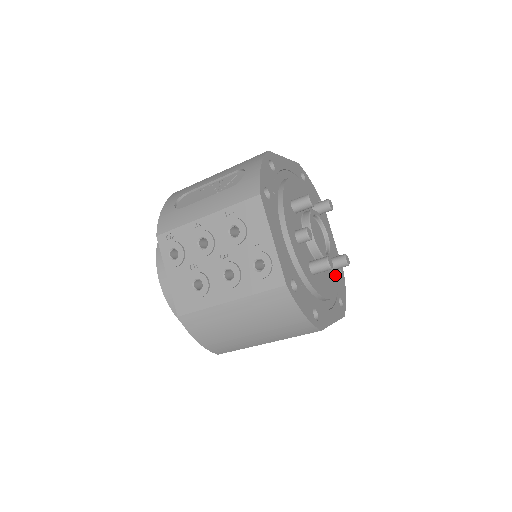
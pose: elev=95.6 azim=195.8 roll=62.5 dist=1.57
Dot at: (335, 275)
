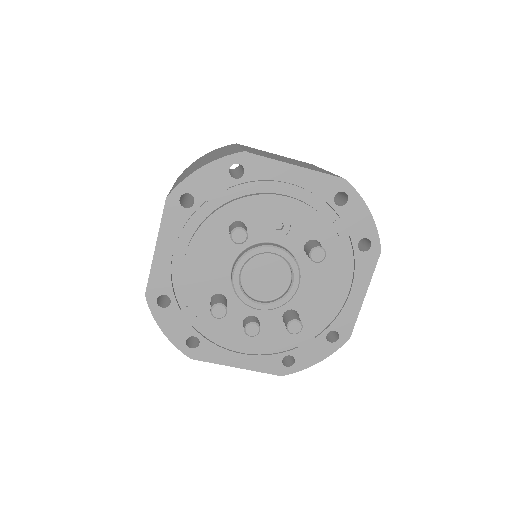
Dot at: (328, 247)
